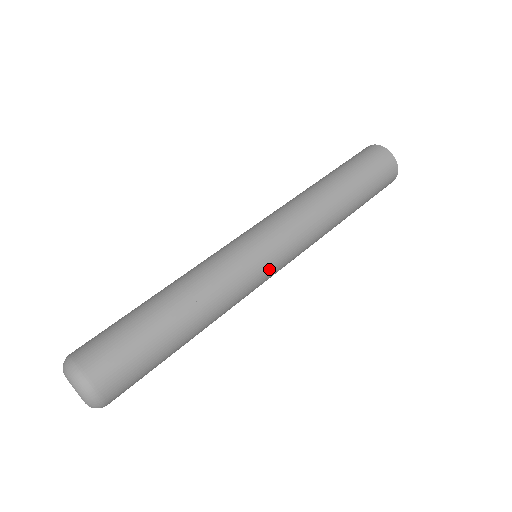
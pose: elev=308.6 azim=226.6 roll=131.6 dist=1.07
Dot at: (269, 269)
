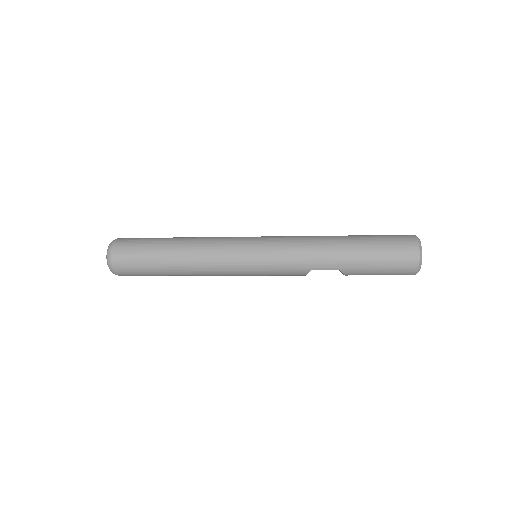
Dot at: (251, 238)
